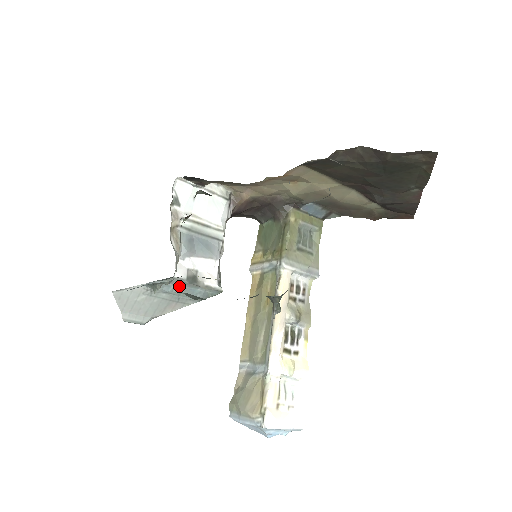
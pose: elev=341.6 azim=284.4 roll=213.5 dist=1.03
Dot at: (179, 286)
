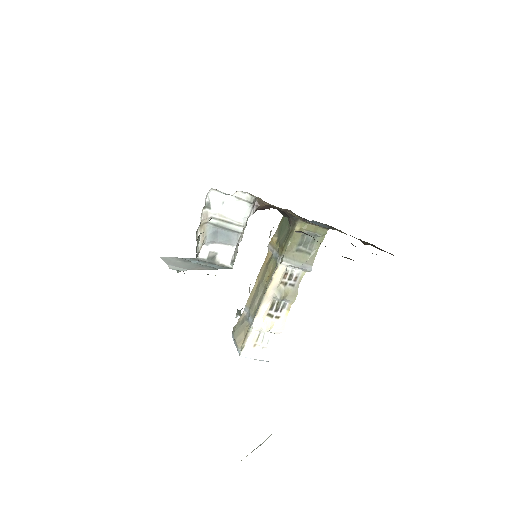
Dot at: (202, 262)
